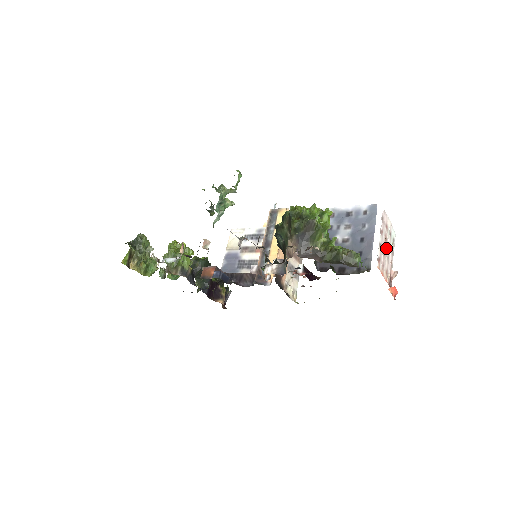
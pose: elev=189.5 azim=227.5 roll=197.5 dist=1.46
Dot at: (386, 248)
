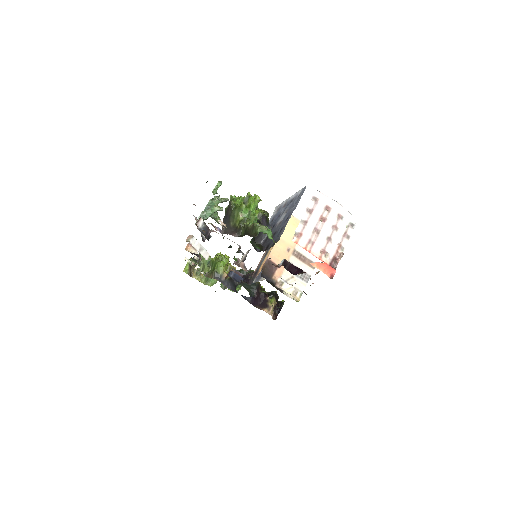
Dot at: (323, 228)
